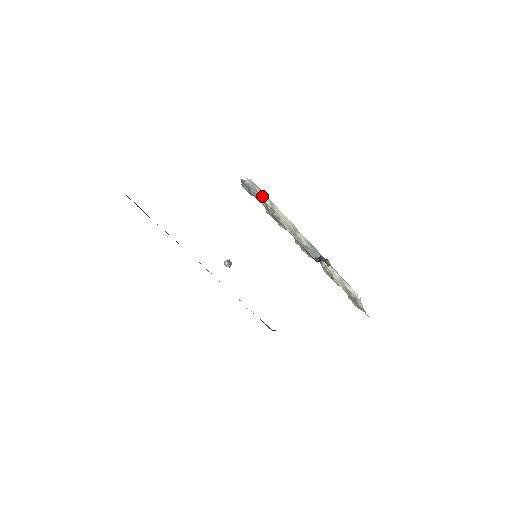
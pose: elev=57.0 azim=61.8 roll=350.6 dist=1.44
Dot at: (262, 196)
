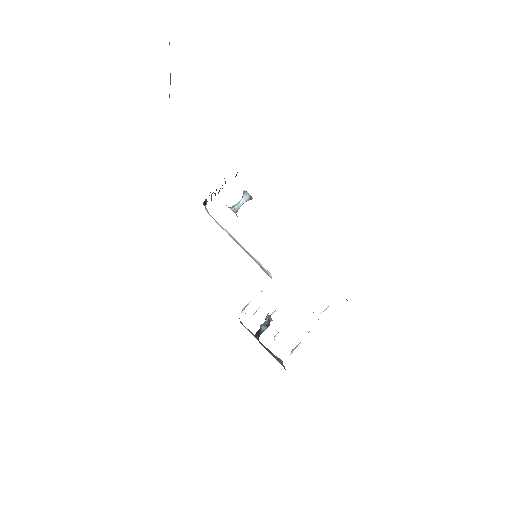
Dot at: occluded
